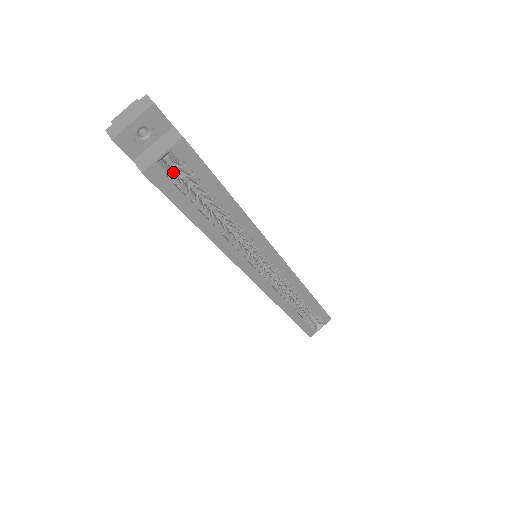
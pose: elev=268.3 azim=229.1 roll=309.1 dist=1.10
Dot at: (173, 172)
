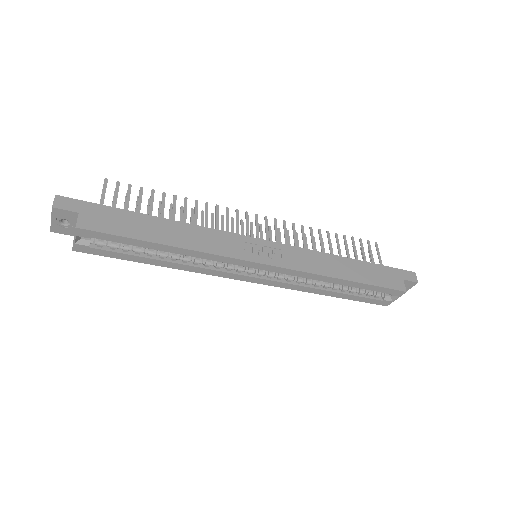
Dot at: (98, 241)
